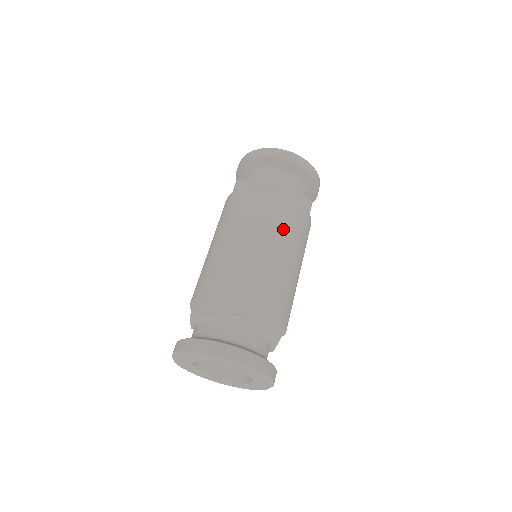
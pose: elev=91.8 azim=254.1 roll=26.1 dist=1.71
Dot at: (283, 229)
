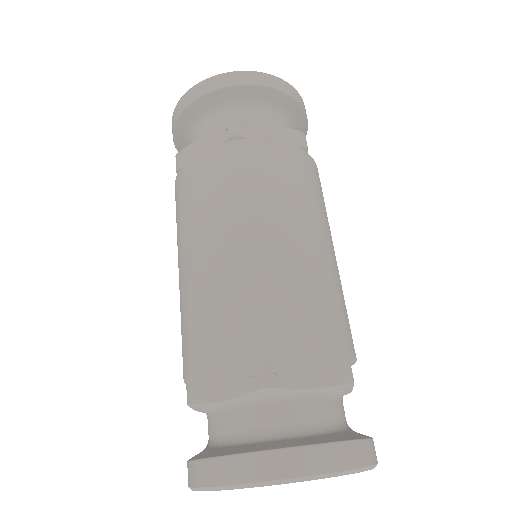
Dot at: (276, 197)
